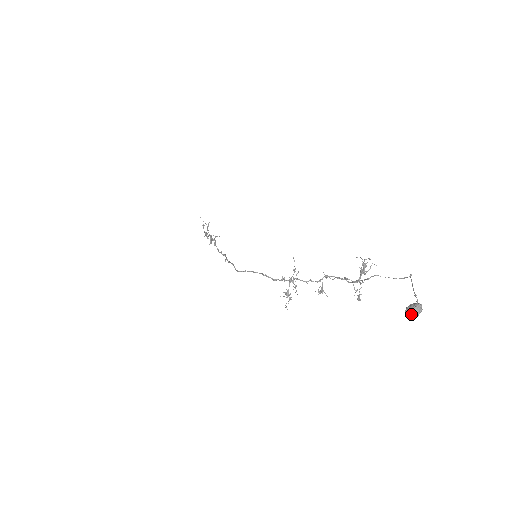
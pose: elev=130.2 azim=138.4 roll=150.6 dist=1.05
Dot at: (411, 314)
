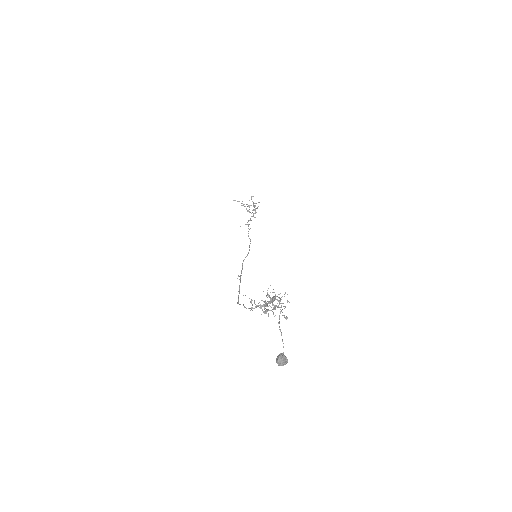
Dot at: occluded
